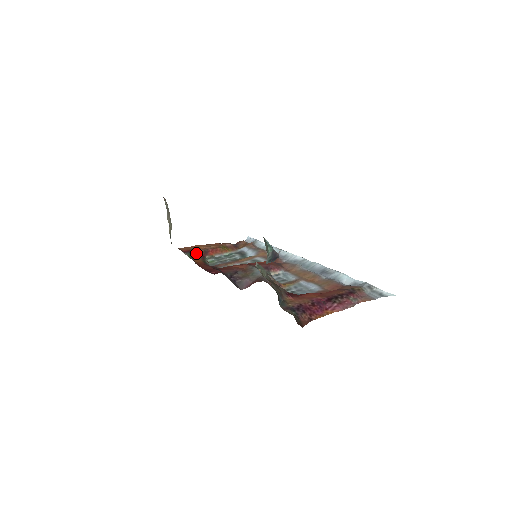
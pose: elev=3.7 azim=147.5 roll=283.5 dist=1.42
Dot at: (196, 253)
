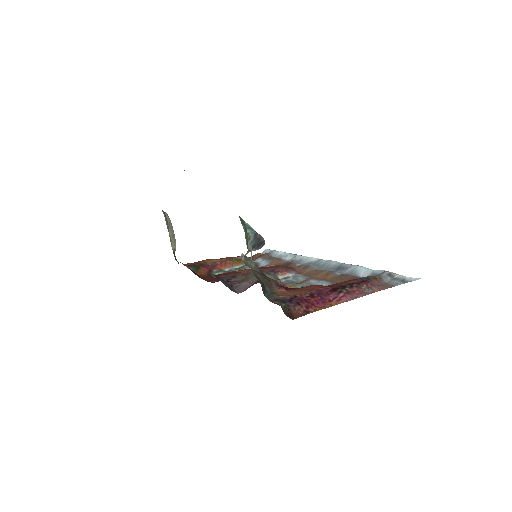
Dot at: (201, 267)
